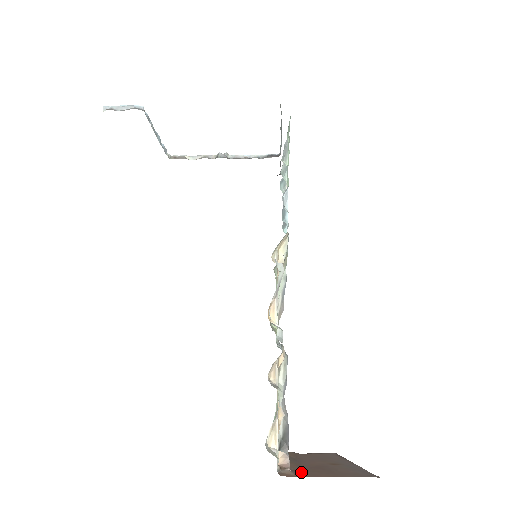
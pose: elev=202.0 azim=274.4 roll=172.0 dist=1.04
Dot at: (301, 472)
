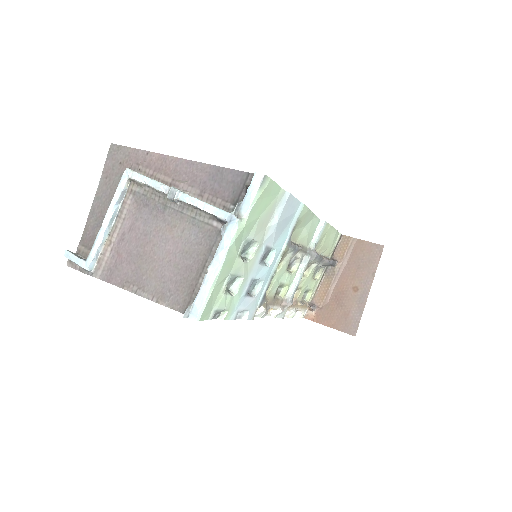
Dot at: (321, 311)
